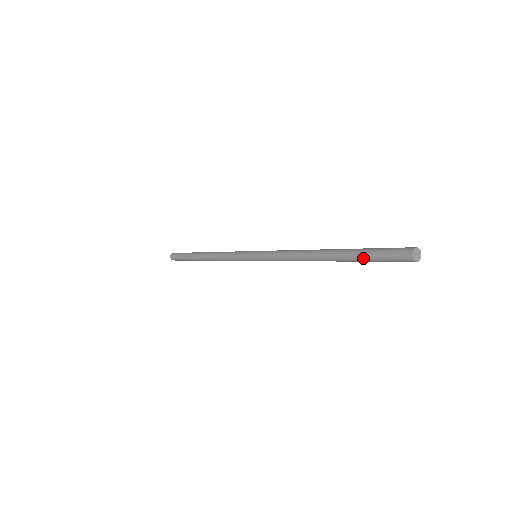
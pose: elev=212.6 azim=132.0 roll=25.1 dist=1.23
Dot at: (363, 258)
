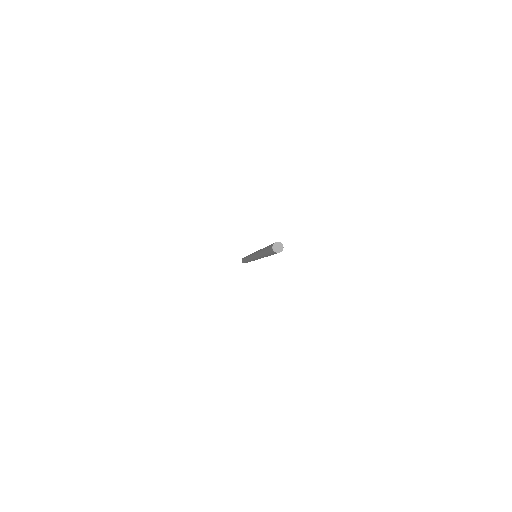
Dot at: (267, 254)
